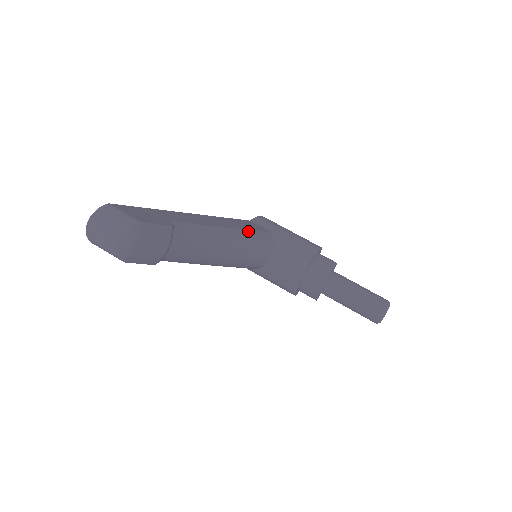
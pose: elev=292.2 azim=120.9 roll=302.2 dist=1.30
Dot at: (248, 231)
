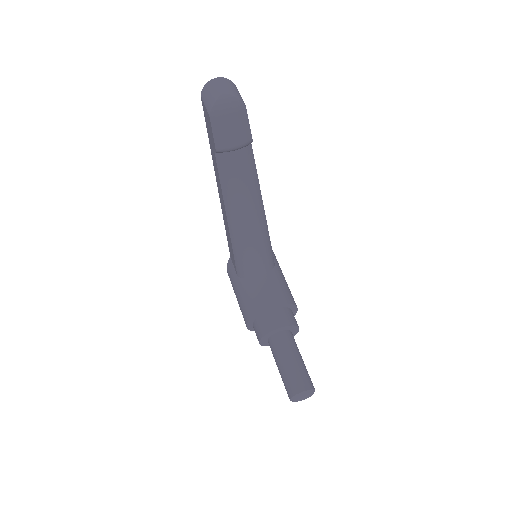
Dot at: occluded
